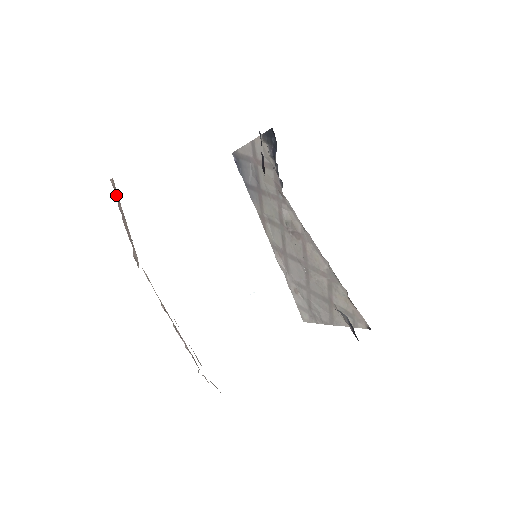
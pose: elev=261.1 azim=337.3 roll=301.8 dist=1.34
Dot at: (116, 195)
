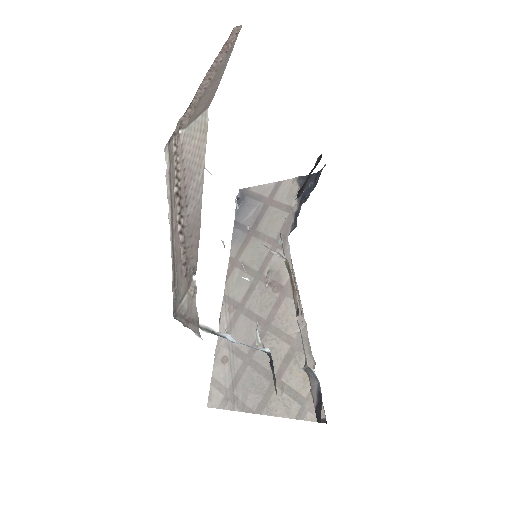
Dot at: (225, 45)
